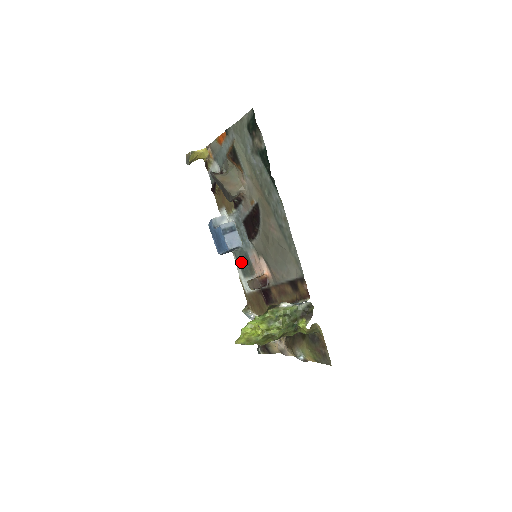
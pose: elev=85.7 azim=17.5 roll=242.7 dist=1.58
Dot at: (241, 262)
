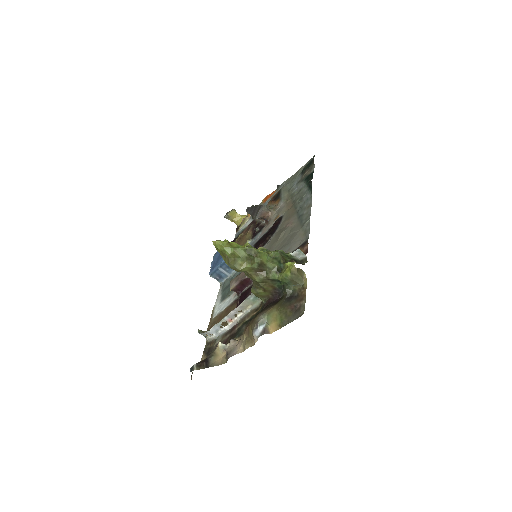
Dot at: (227, 287)
